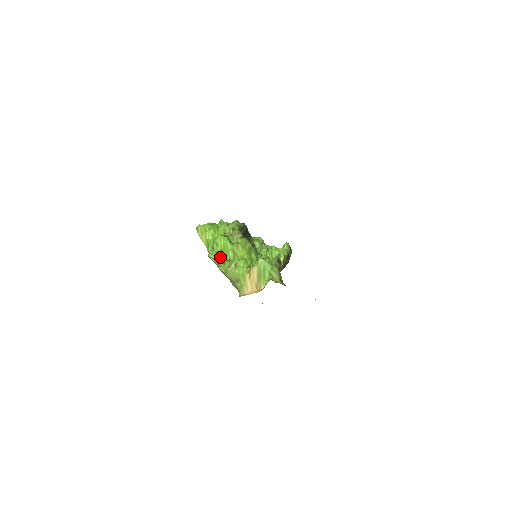
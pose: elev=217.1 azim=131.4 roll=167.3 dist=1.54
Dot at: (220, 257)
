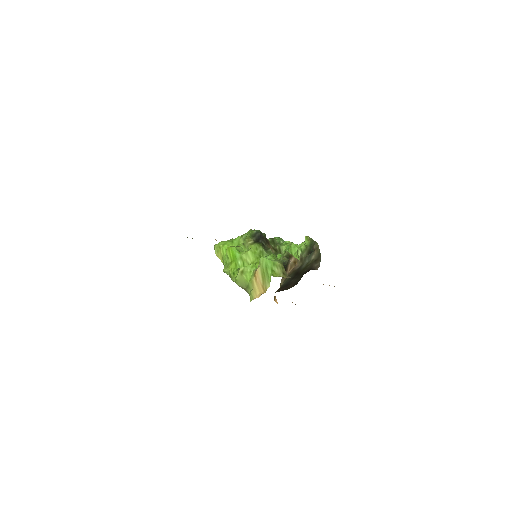
Dot at: (230, 268)
